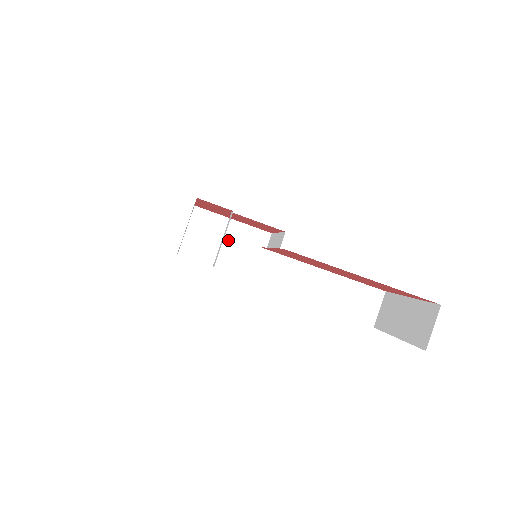
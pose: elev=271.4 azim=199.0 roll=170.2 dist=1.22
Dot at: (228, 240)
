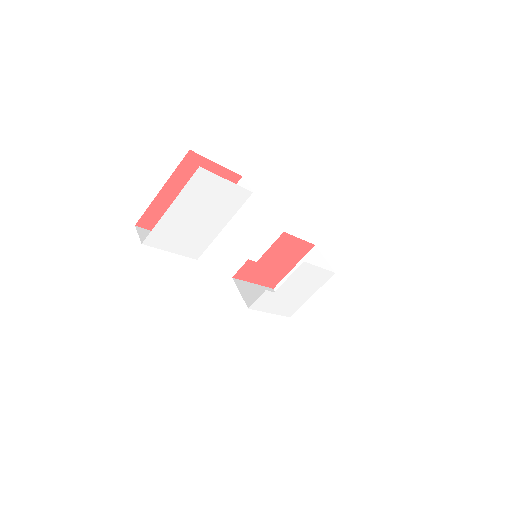
Dot at: occluded
